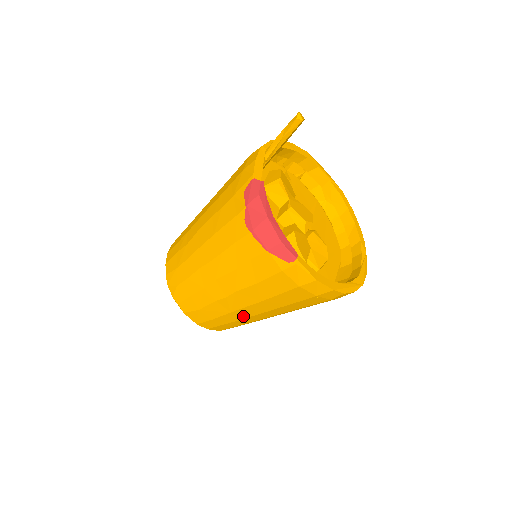
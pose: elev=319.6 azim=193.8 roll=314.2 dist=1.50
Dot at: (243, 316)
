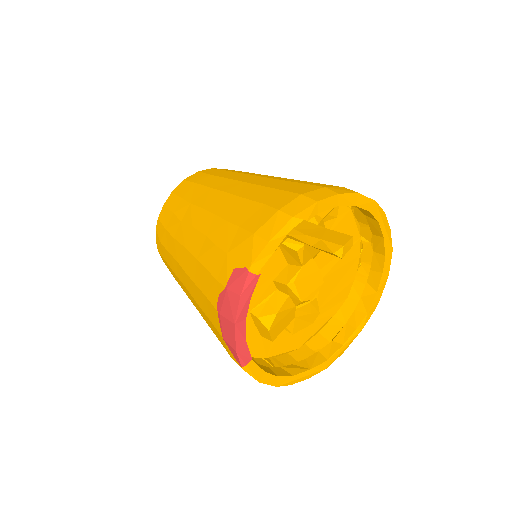
Dot at: occluded
